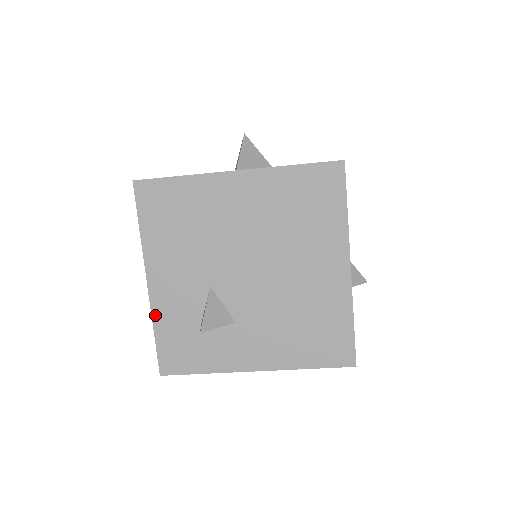
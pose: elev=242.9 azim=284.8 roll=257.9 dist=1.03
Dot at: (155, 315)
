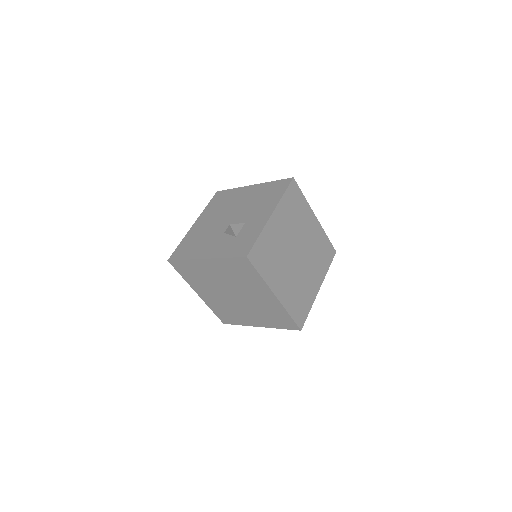
Dot at: (219, 257)
